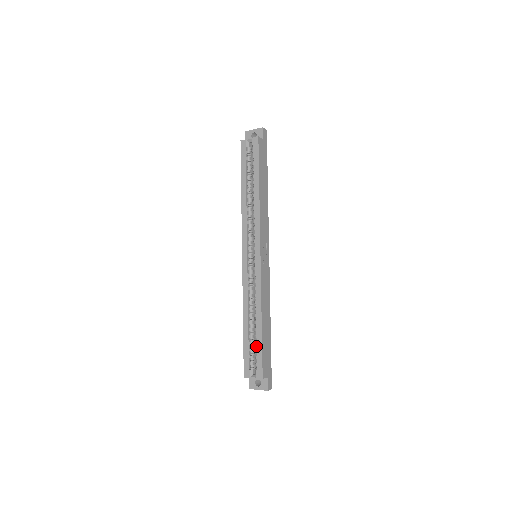
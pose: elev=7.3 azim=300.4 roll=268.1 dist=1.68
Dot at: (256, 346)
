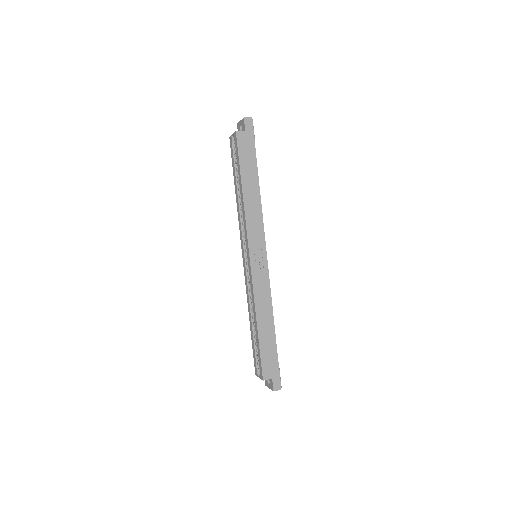
Dot at: occluded
